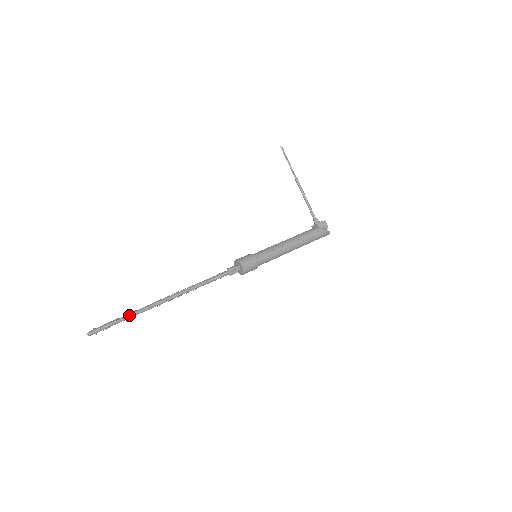
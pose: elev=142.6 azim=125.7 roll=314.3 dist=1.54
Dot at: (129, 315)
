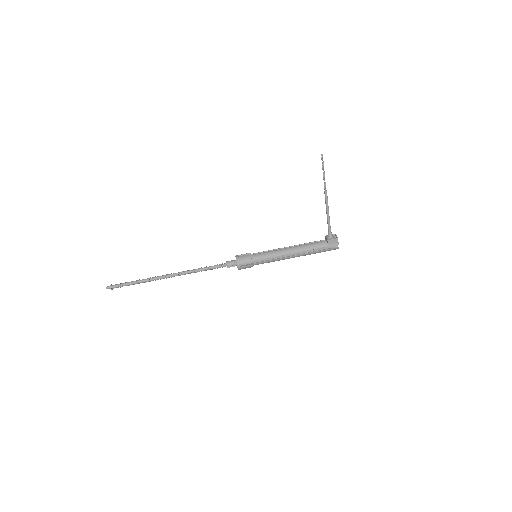
Dot at: (137, 282)
